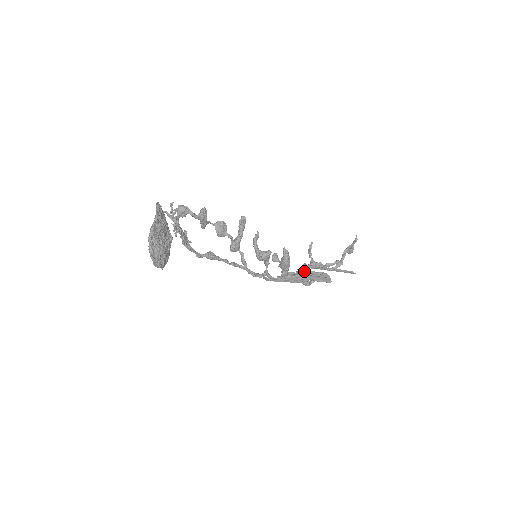
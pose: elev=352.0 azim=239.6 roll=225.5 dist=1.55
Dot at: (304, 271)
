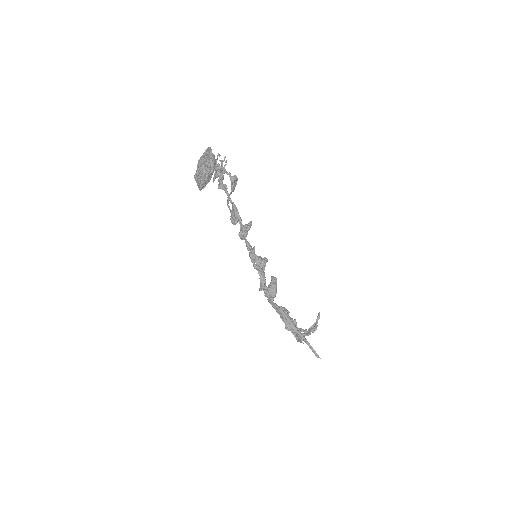
Dot at: occluded
